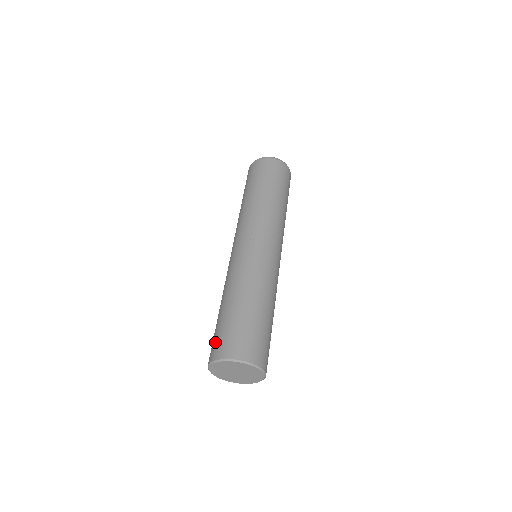
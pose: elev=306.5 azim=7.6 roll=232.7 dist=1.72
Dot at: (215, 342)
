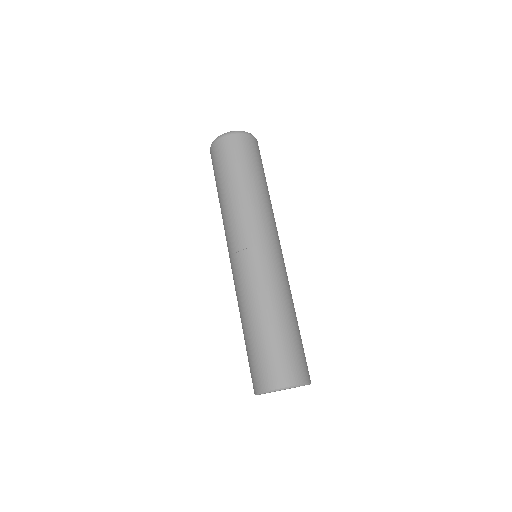
Dot at: (251, 373)
